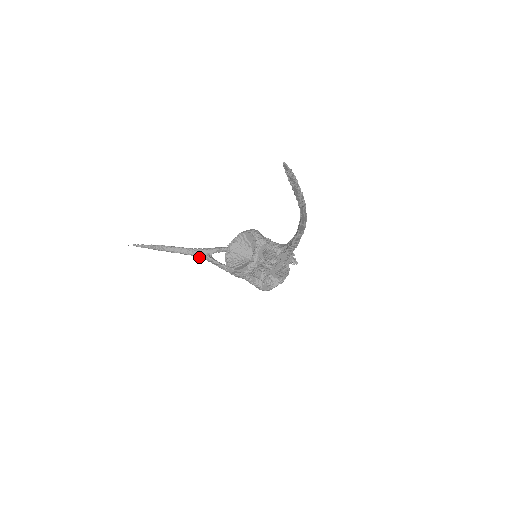
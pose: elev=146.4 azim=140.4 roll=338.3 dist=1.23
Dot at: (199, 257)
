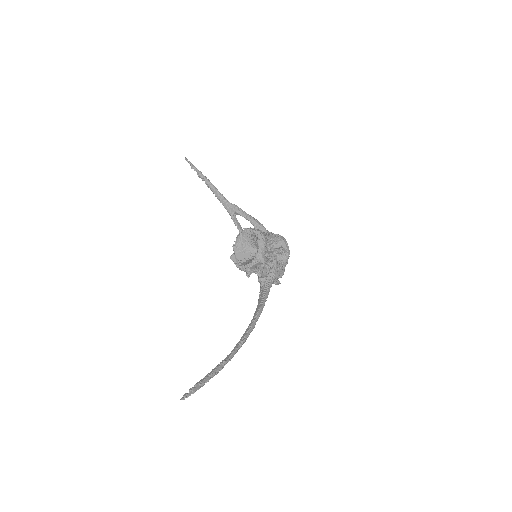
Dot at: (227, 209)
